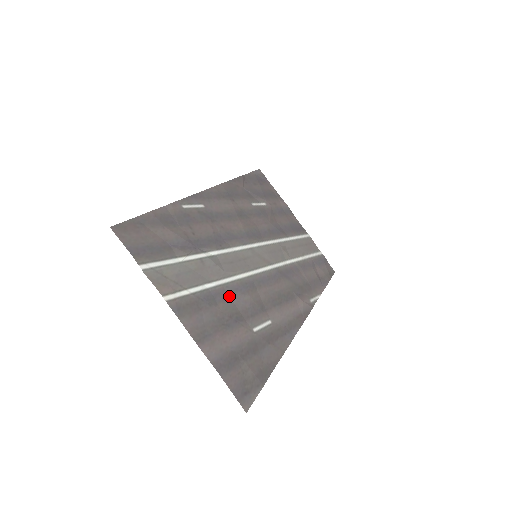
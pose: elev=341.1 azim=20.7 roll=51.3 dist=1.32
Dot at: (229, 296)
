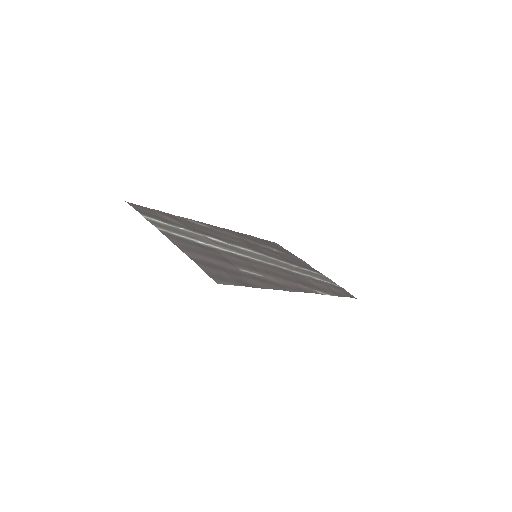
Dot at: (219, 253)
